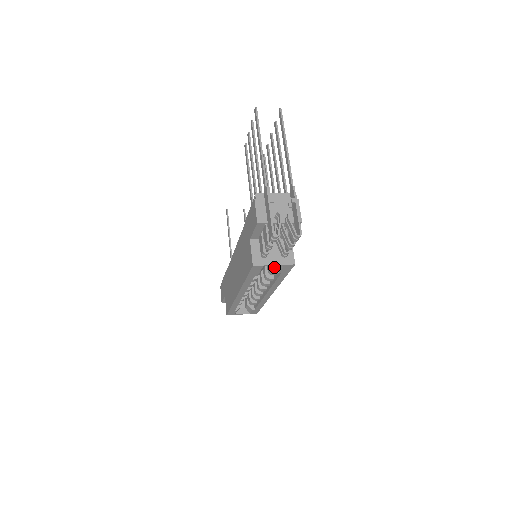
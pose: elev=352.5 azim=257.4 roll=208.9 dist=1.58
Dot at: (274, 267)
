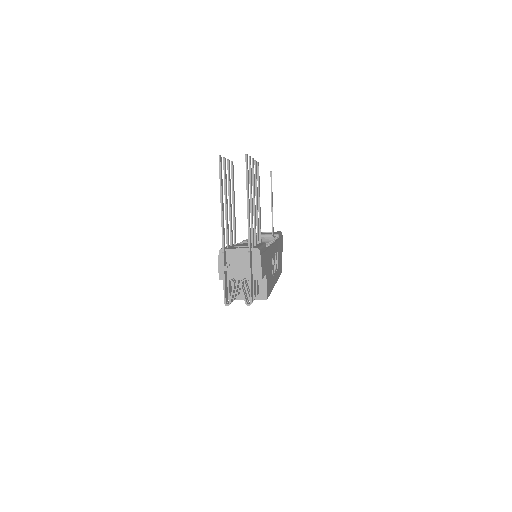
Dot at: occluded
